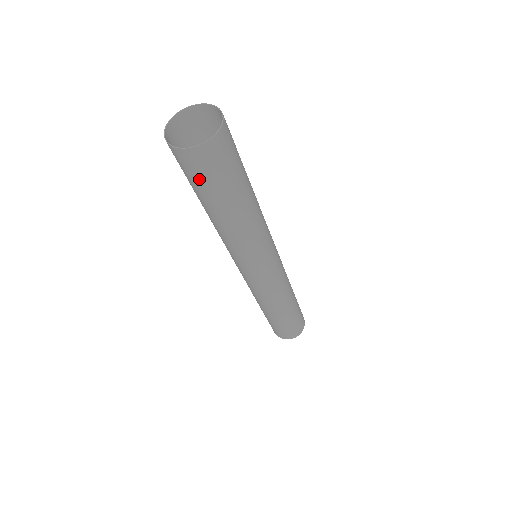
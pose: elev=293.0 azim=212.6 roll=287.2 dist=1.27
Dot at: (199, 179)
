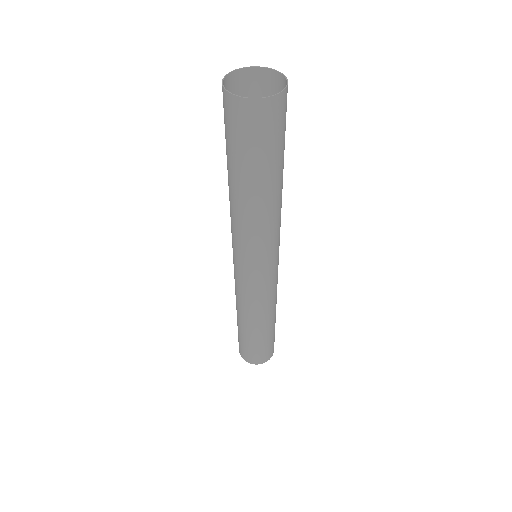
Dot at: (226, 129)
